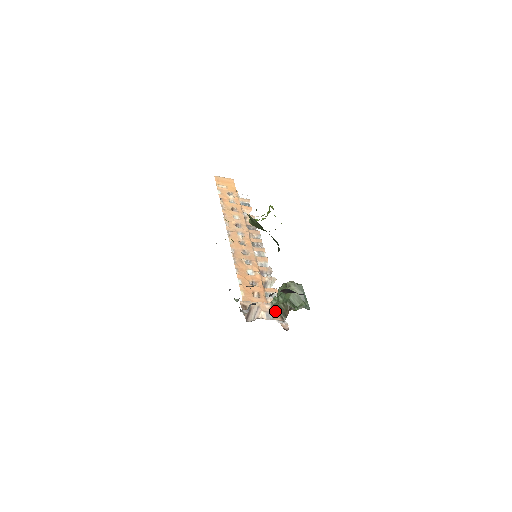
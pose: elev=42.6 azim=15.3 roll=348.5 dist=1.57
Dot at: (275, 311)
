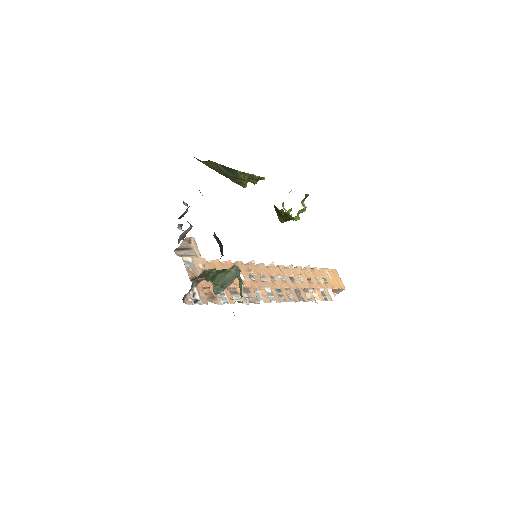
Dot at: (199, 273)
